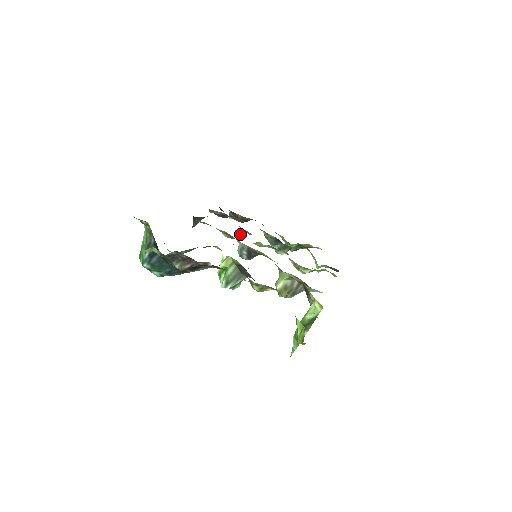
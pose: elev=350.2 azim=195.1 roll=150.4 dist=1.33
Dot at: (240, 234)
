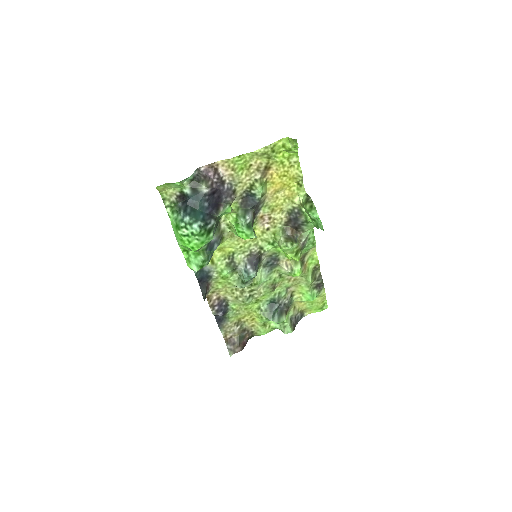
Dot at: (238, 280)
